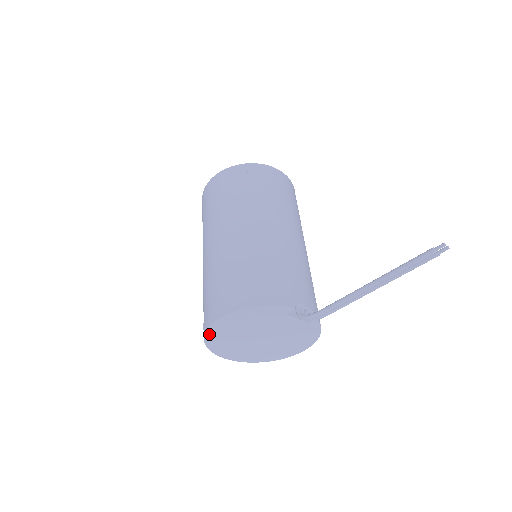
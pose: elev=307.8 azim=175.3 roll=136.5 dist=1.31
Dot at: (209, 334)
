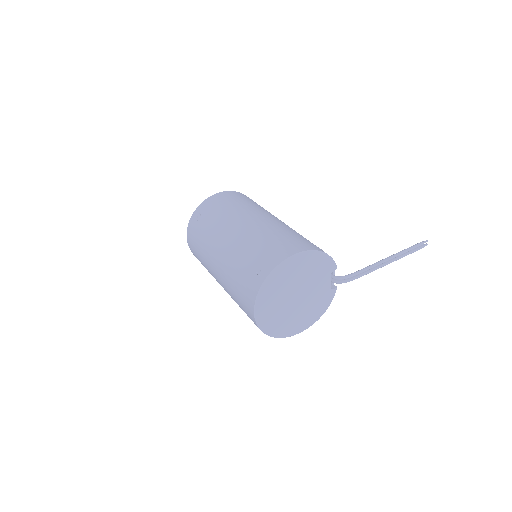
Dot at: (277, 270)
